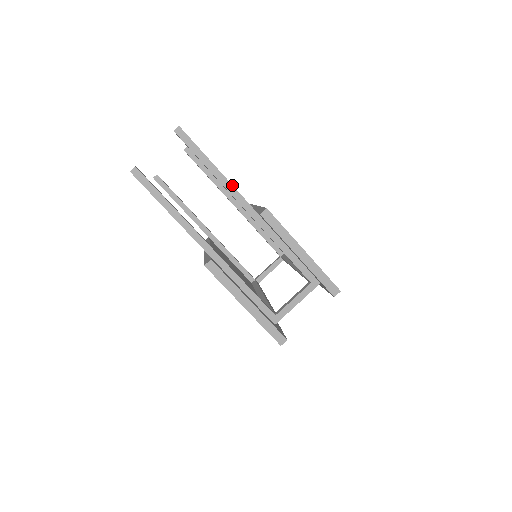
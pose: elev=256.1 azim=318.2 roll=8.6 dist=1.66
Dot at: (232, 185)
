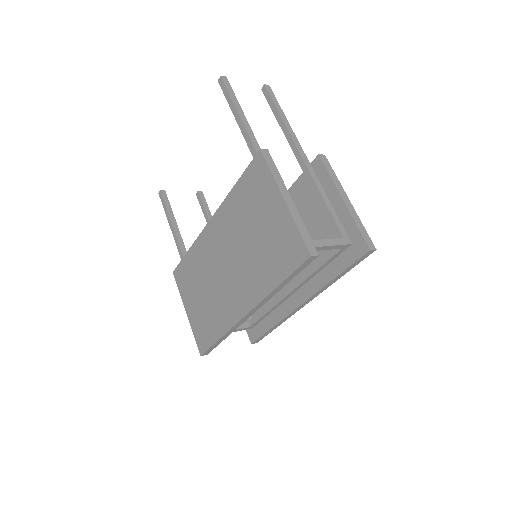
Dot at: (295, 136)
